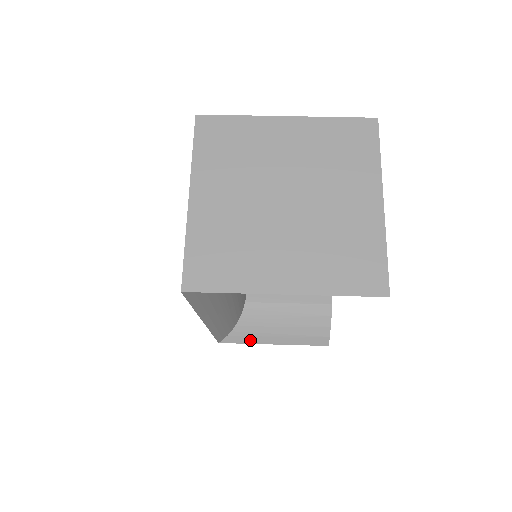
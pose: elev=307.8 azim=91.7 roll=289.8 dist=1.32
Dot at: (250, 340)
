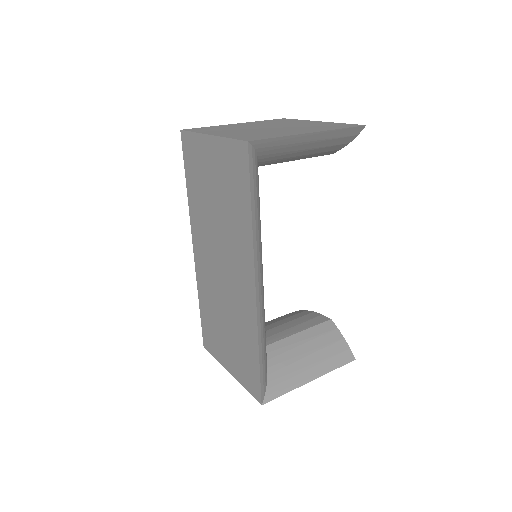
Dot at: (289, 386)
